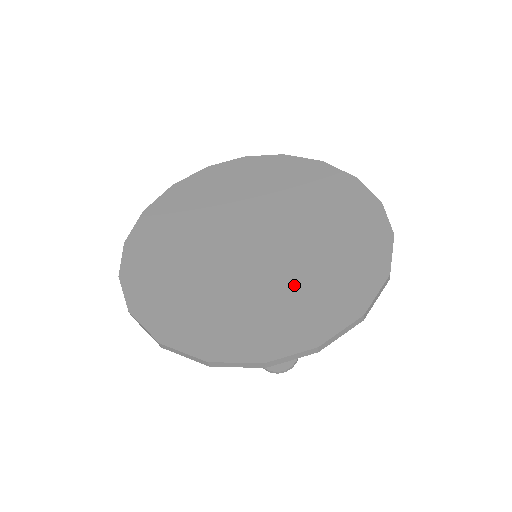
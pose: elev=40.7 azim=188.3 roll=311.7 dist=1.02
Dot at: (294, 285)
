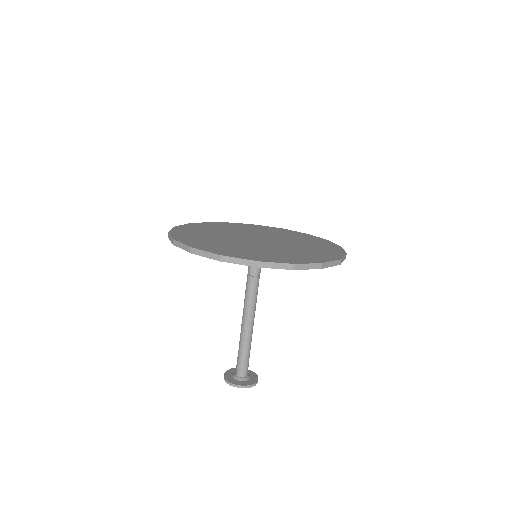
Dot at: (295, 250)
